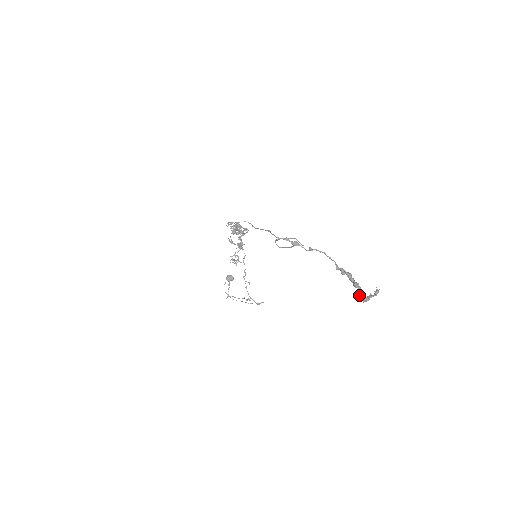
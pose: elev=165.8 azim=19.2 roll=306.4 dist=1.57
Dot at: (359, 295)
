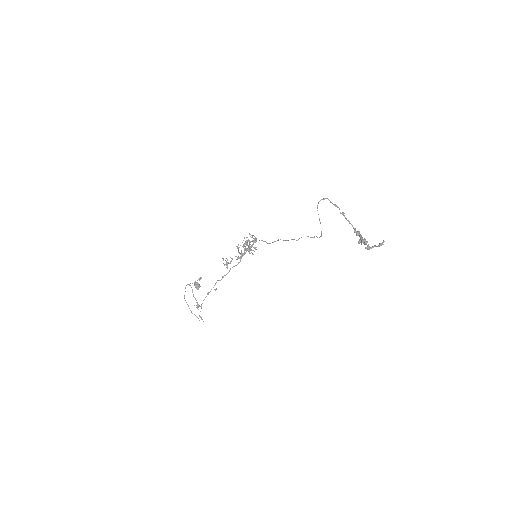
Dot at: (366, 241)
